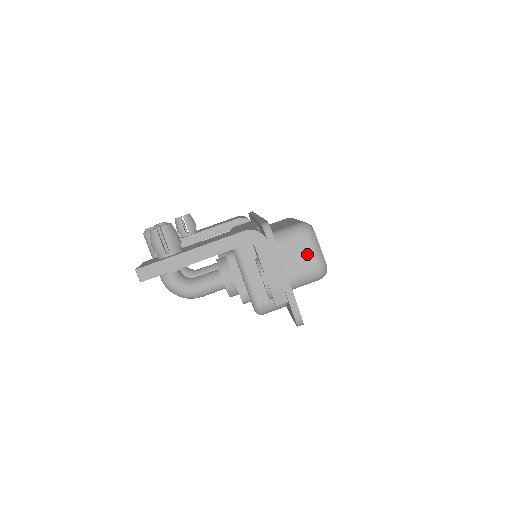
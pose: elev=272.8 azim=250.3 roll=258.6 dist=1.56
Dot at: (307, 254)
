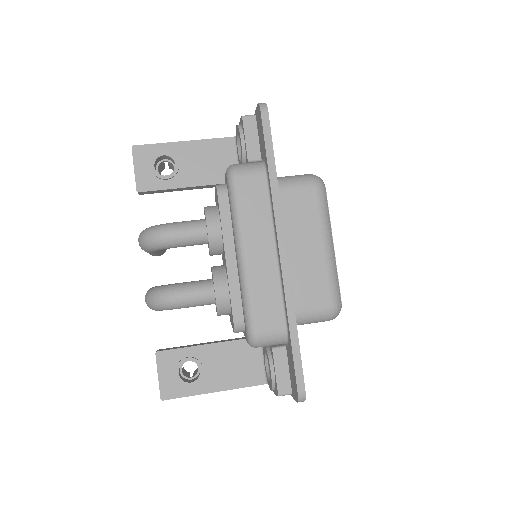
Dot at: occluded
